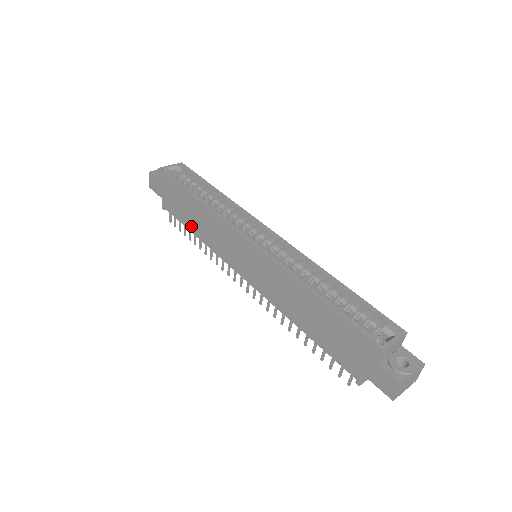
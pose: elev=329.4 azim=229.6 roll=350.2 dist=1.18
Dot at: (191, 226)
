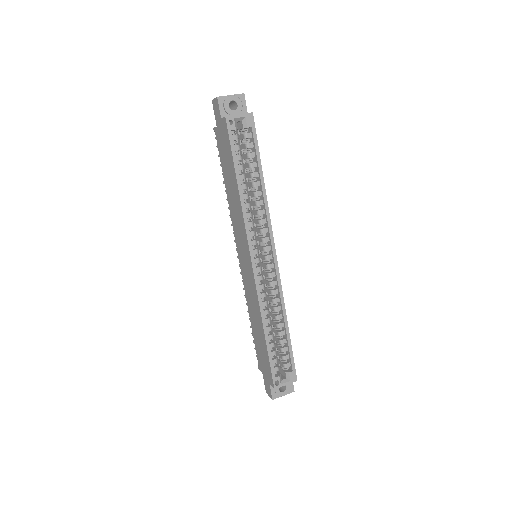
Dot at: (226, 182)
